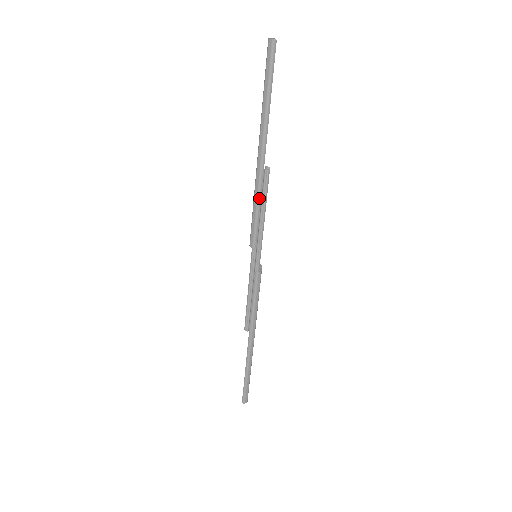
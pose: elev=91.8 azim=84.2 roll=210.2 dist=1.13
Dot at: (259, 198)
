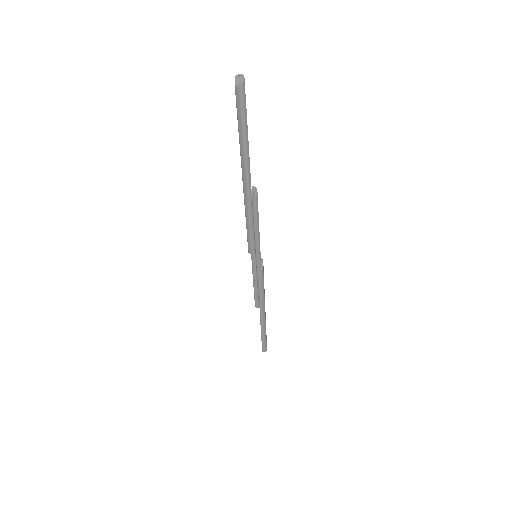
Dot at: (251, 218)
